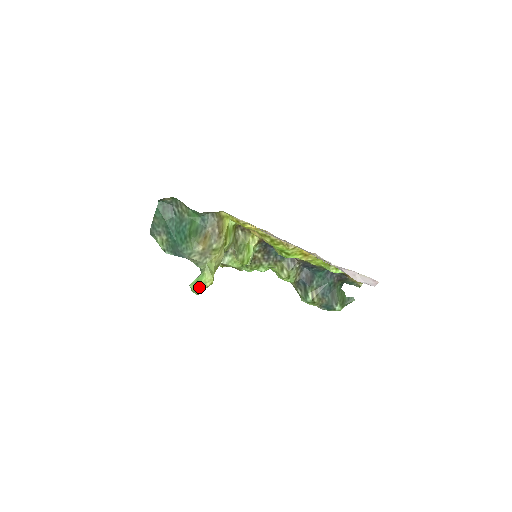
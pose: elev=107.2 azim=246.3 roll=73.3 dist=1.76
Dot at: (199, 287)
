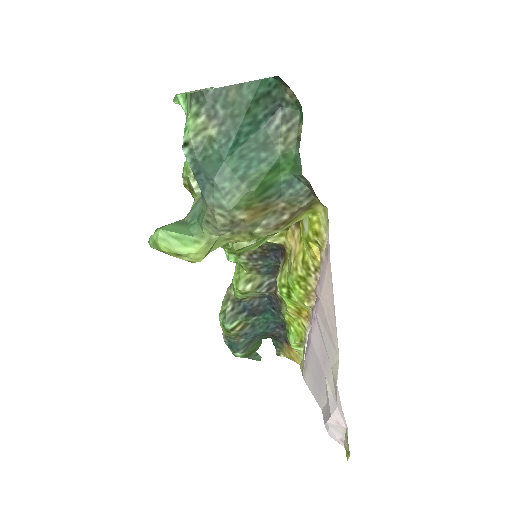
Dot at: (171, 251)
